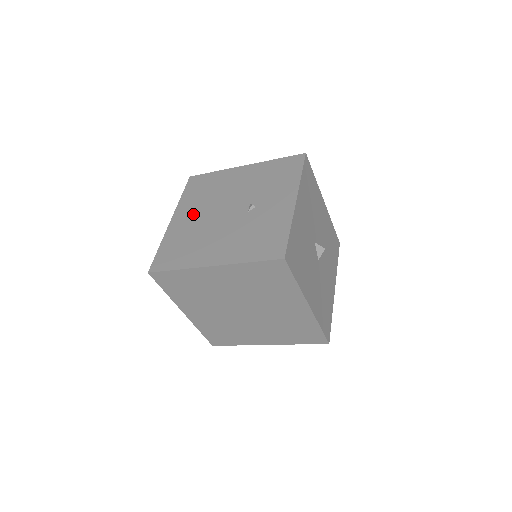
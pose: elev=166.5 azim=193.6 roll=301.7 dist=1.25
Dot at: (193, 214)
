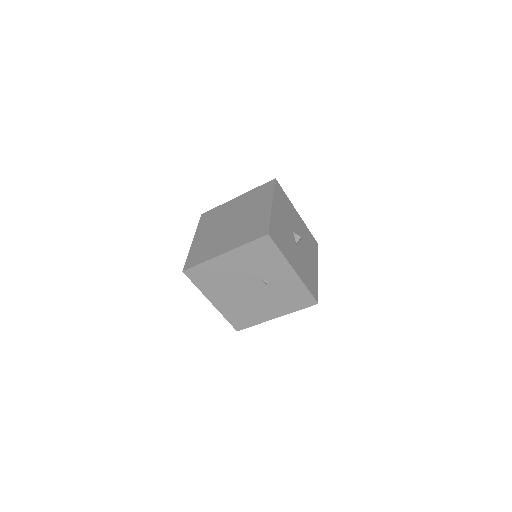
Dot at: (225, 296)
